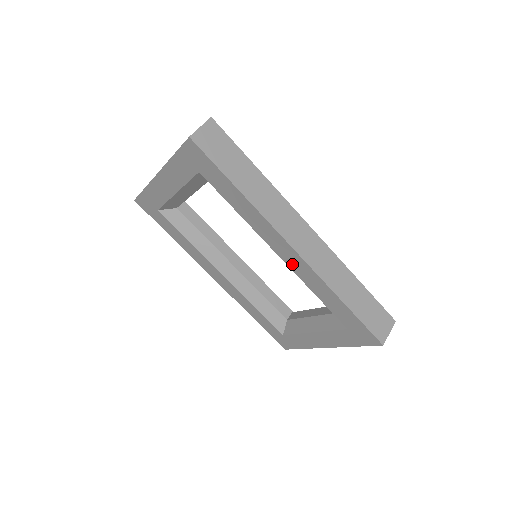
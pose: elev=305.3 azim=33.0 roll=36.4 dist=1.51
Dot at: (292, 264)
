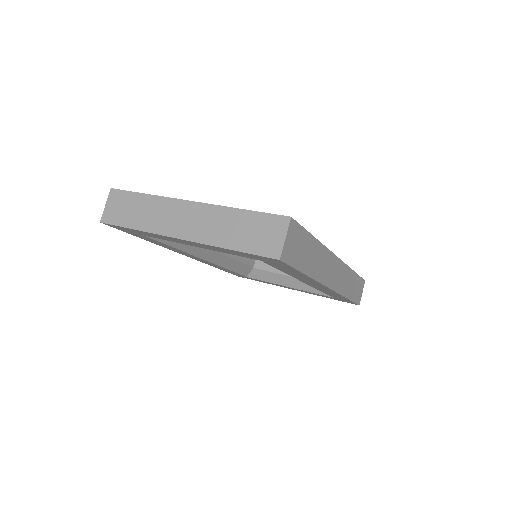
Dot at: (316, 287)
